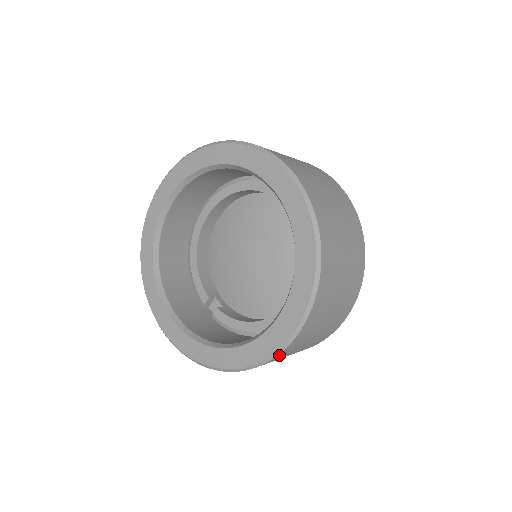
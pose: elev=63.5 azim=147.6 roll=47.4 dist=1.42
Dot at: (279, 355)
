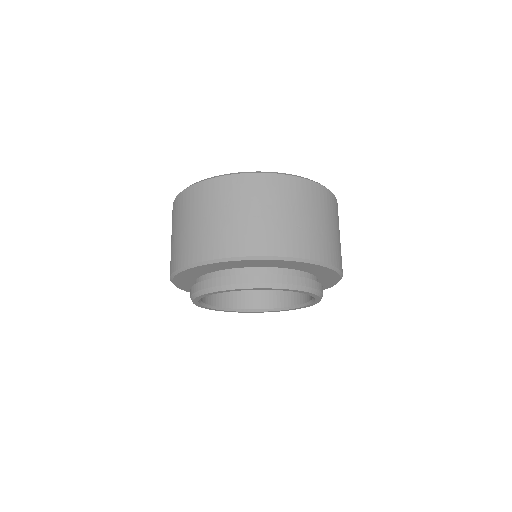
Dot at: (234, 178)
